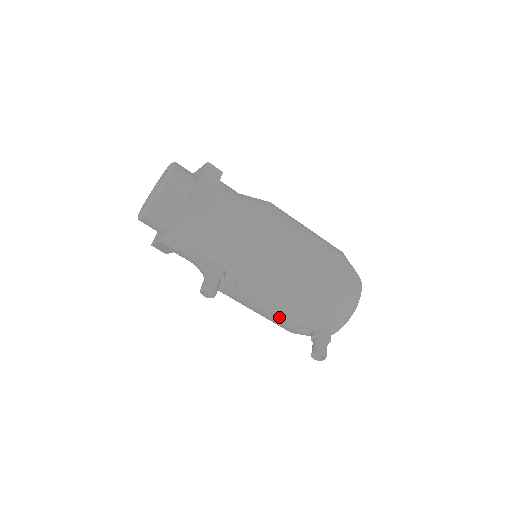
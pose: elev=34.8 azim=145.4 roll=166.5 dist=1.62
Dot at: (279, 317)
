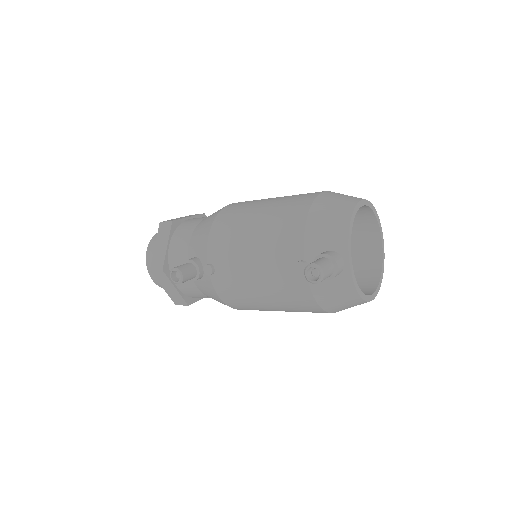
Dot at: (271, 275)
